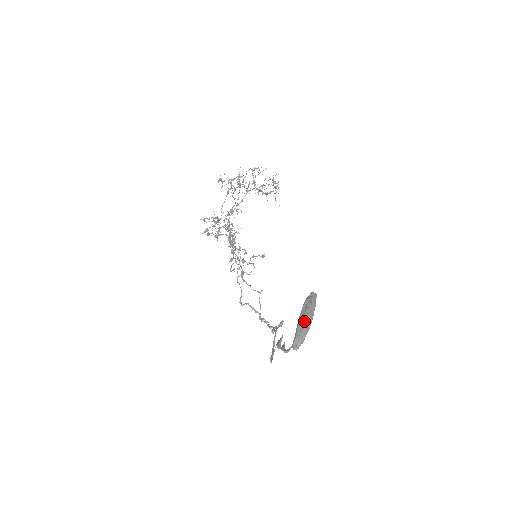
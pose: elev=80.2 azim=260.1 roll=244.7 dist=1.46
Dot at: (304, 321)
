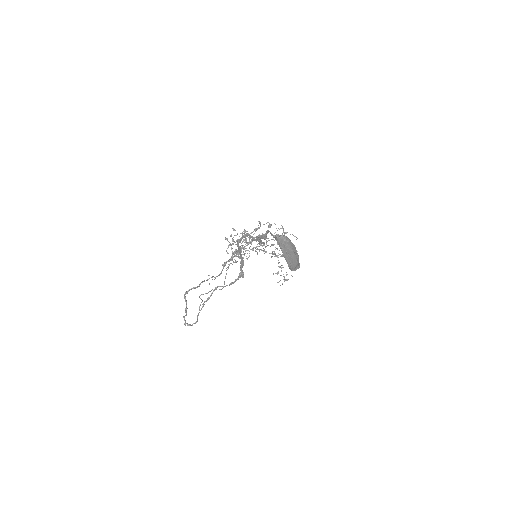
Dot at: (293, 244)
